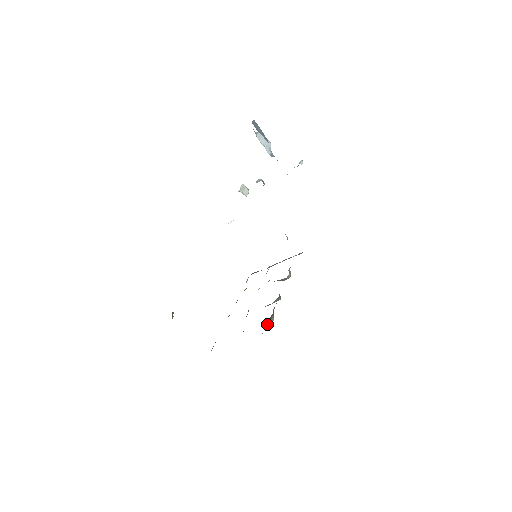
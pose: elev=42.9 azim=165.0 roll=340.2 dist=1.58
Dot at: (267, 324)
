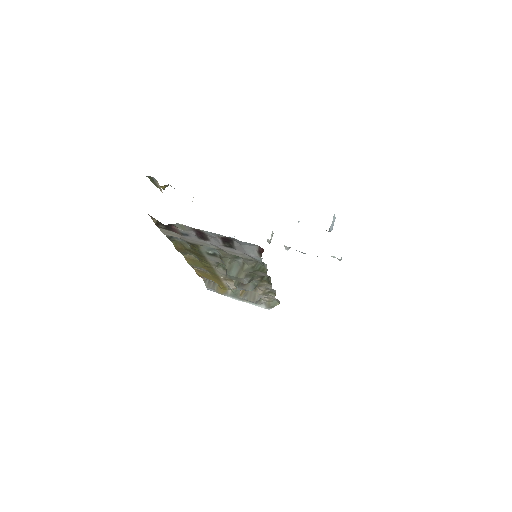
Dot at: (247, 273)
